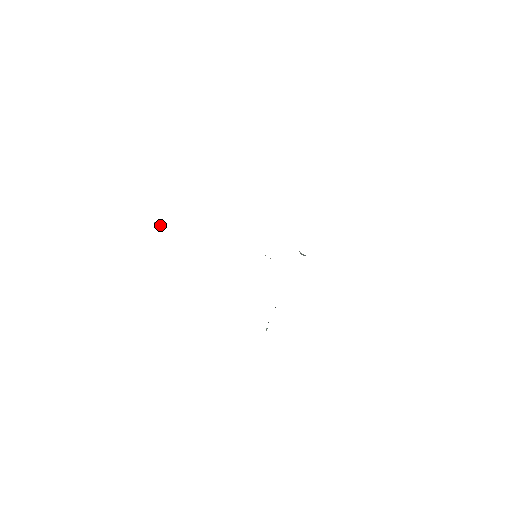
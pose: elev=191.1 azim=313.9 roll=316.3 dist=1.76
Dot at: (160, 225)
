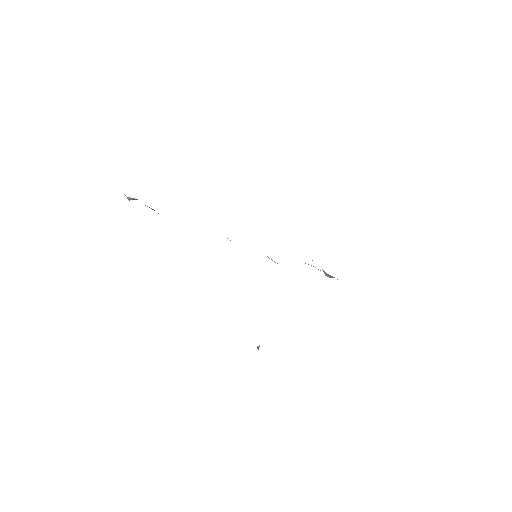
Dot at: (131, 199)
